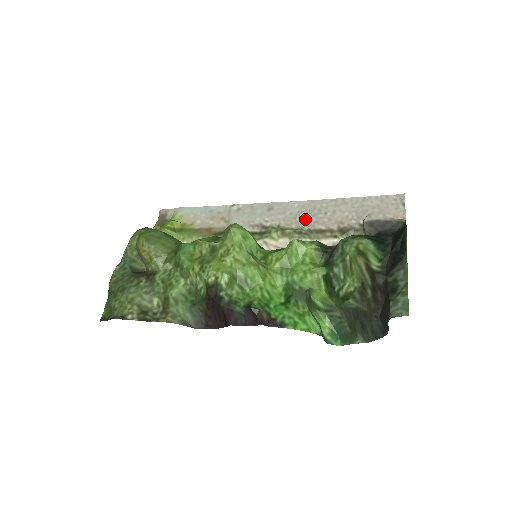
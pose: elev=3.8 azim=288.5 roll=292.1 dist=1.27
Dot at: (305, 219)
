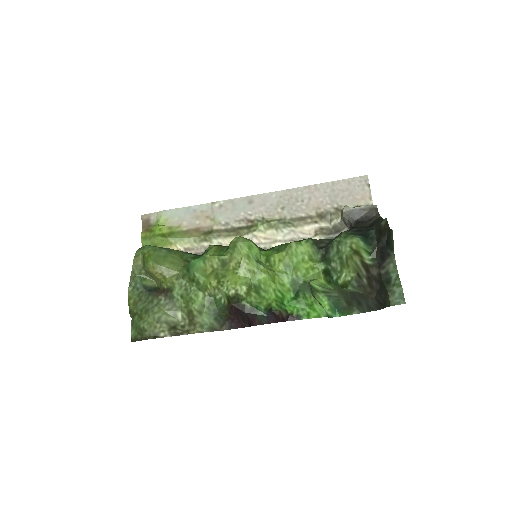
Dot at: (285, 209)
